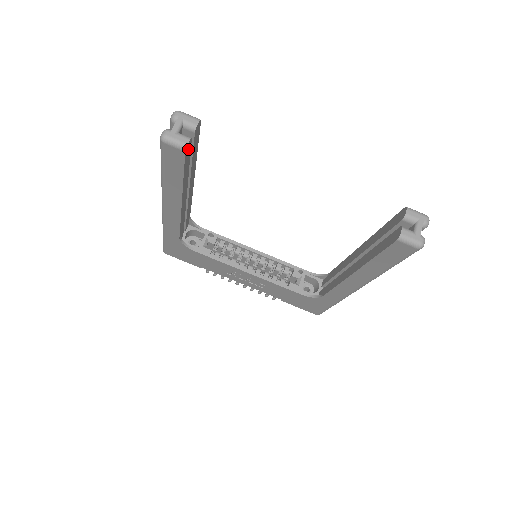
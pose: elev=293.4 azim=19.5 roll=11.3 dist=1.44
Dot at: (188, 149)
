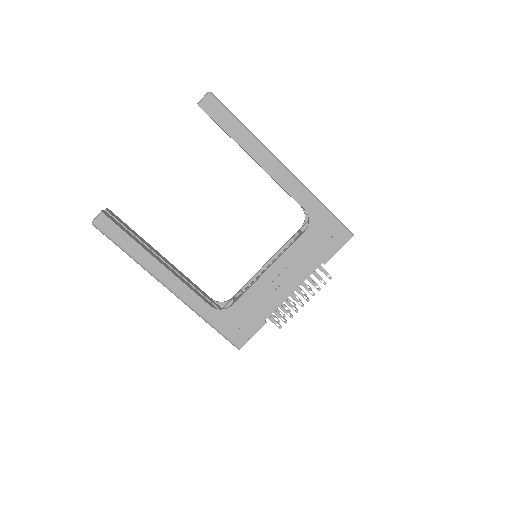
Dot at: (109, 216)
